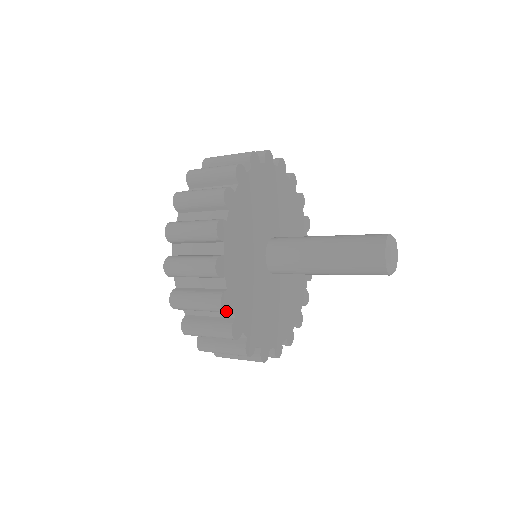
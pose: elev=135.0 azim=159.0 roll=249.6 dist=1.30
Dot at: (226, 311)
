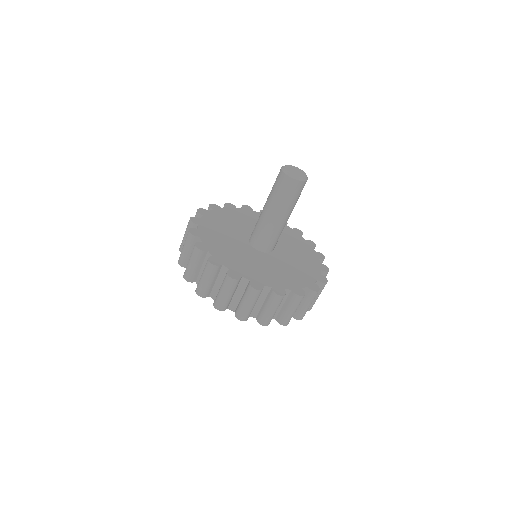
Dot at: (285, 294)
